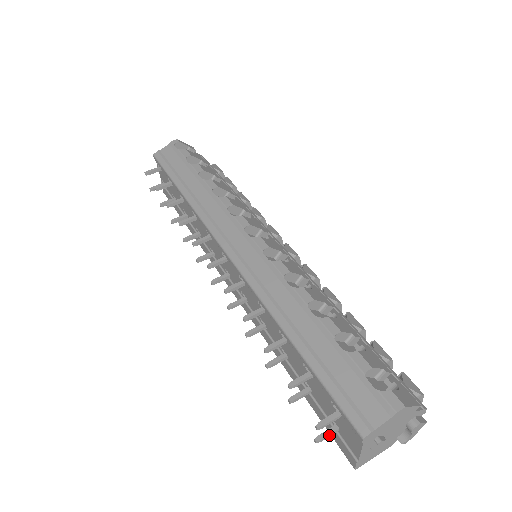
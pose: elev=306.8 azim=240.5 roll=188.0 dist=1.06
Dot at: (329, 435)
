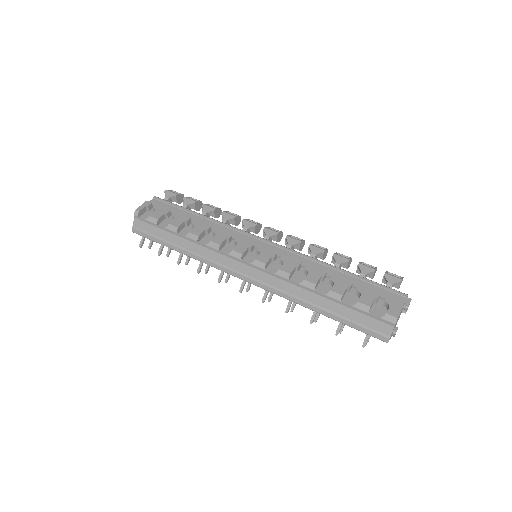
Dot at: occluded
